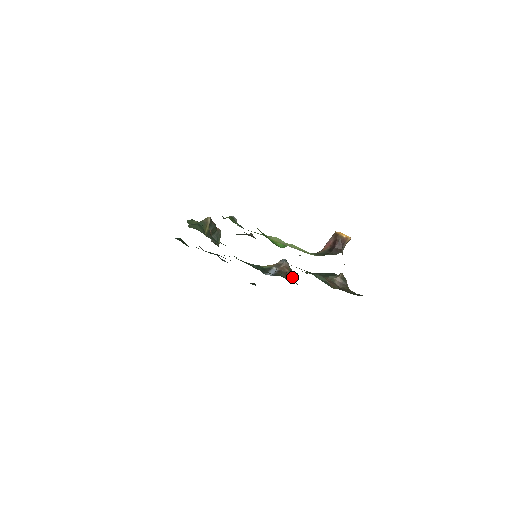
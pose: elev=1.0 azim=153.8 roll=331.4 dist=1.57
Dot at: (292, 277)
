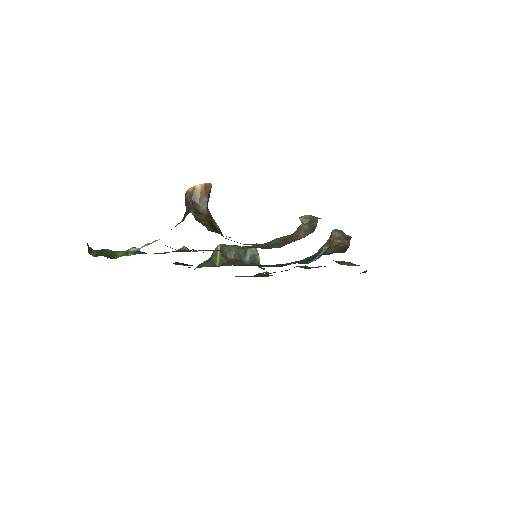
Dot at: (349, 245)
